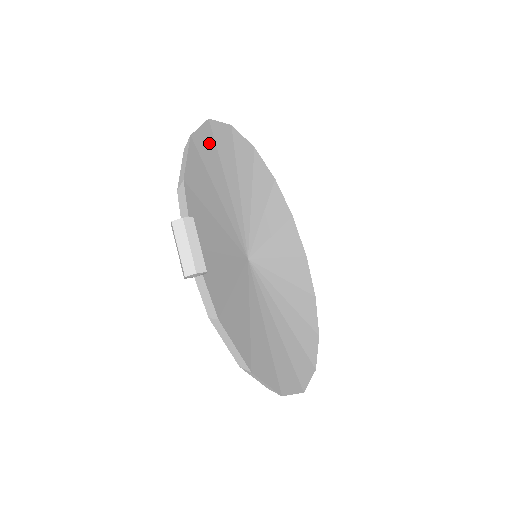
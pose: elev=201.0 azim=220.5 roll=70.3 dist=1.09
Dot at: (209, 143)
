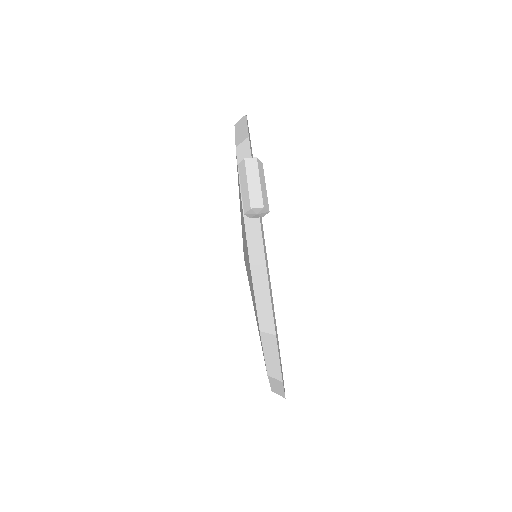
Dot at: occluded
